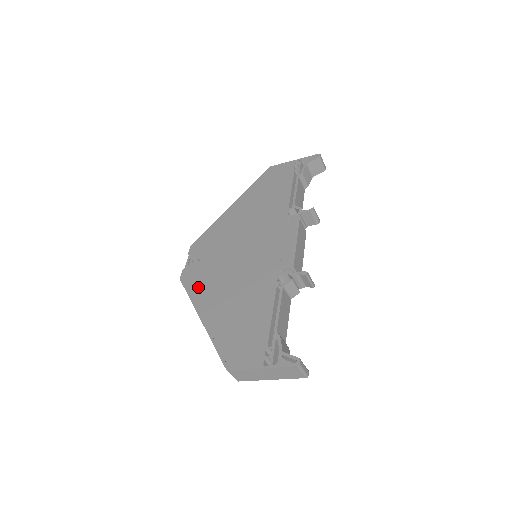
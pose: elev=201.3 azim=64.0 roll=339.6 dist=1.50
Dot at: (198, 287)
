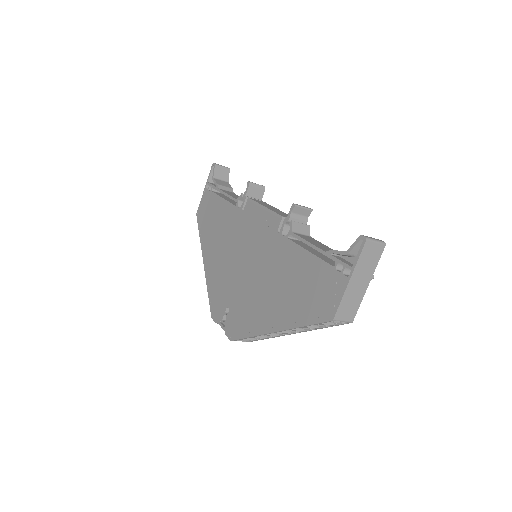
Dot at: (247, 323)
